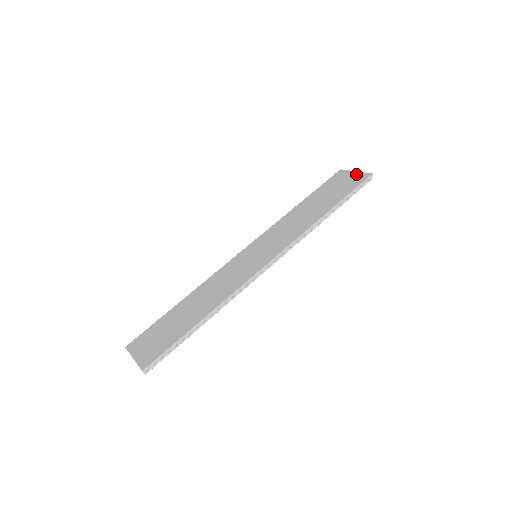
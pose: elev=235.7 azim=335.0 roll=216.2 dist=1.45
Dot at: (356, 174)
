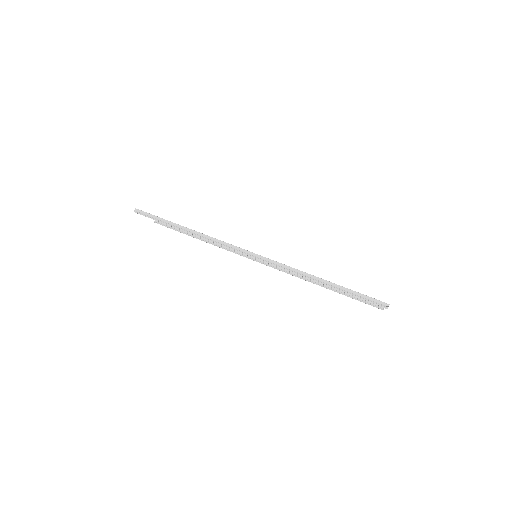
Dot at: occluded
